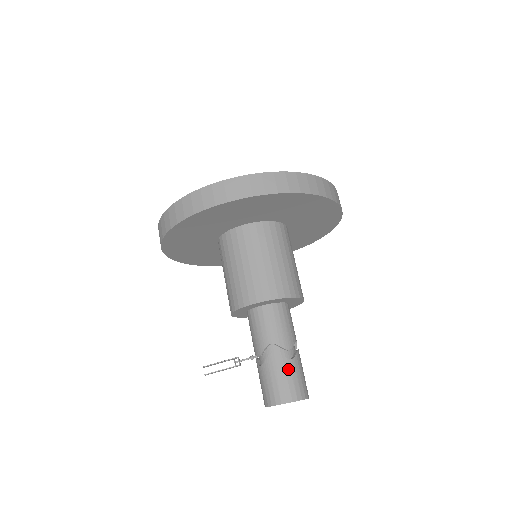
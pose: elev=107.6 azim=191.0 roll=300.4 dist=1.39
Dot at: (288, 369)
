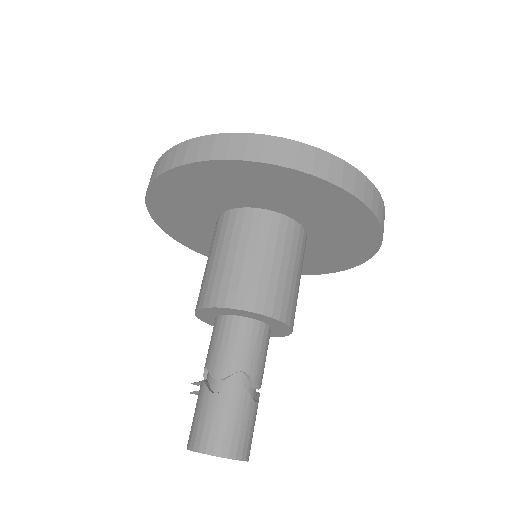
Dot at: (205, 405)
